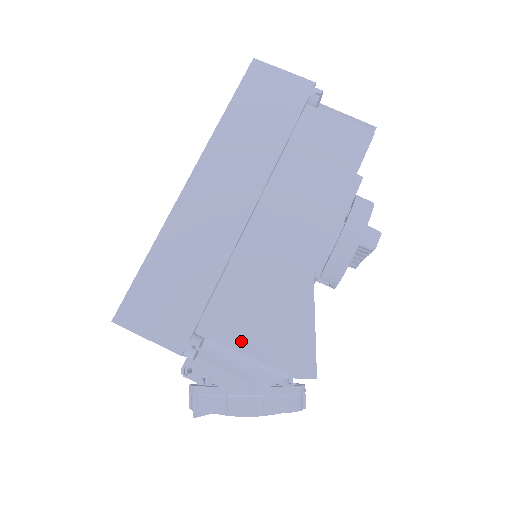
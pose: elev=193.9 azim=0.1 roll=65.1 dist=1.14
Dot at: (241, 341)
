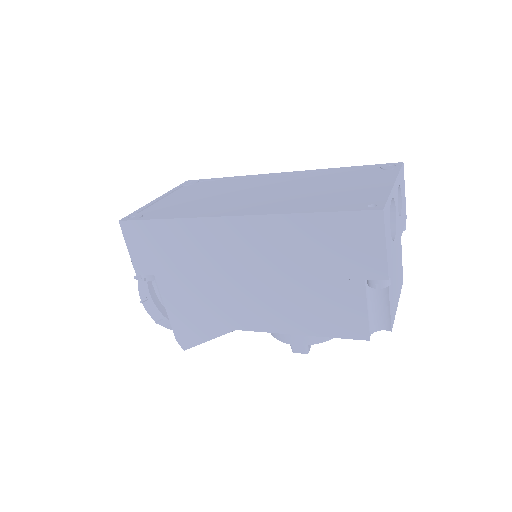
Dot at: (170, 302)
